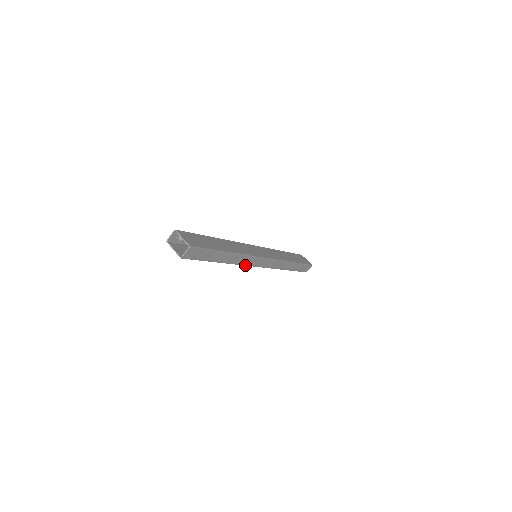
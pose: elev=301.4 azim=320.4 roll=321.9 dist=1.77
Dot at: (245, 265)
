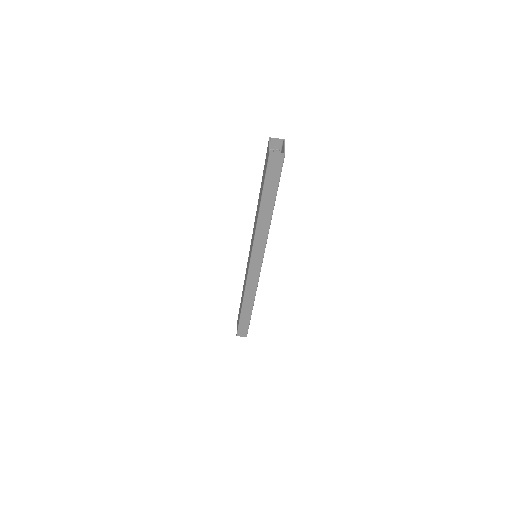
Dot at: (254, 242)
